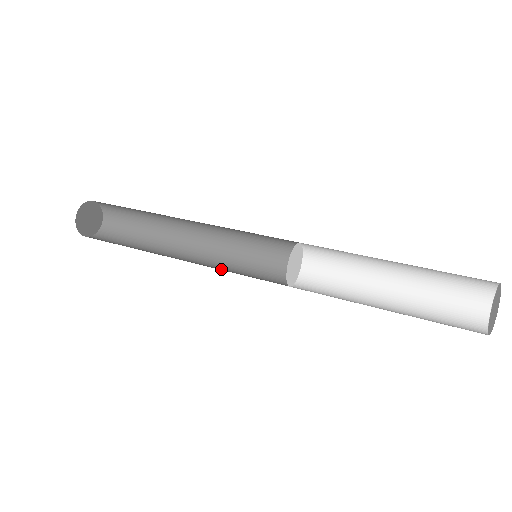
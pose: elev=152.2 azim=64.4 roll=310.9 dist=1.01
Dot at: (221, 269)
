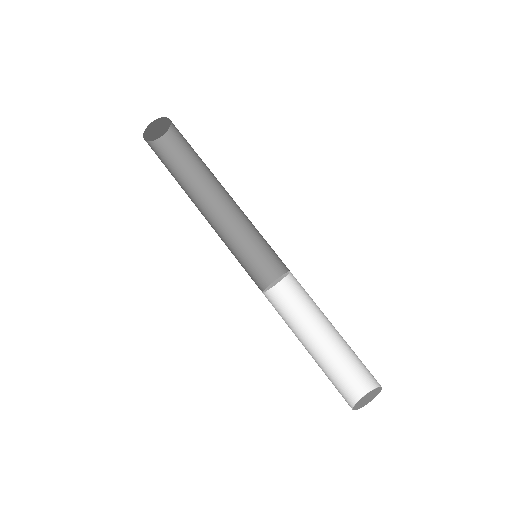
Dot at: (226, 244)
